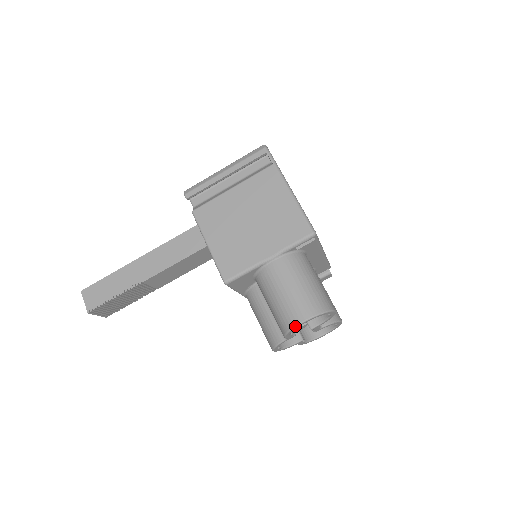
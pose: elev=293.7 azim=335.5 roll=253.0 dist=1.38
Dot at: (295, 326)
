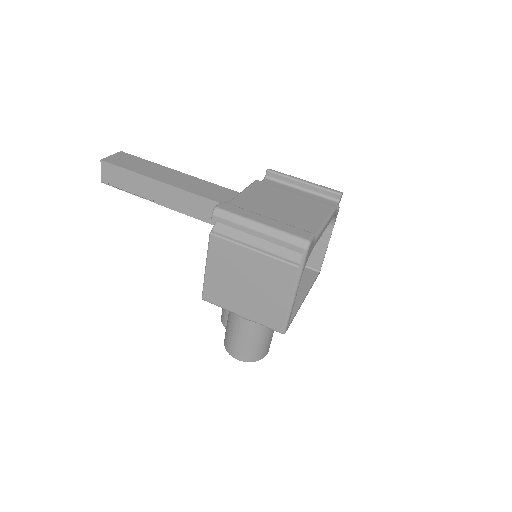
Dot at: (229, 354)
